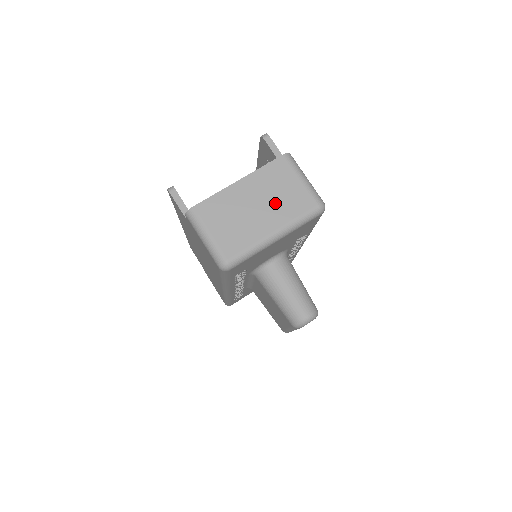
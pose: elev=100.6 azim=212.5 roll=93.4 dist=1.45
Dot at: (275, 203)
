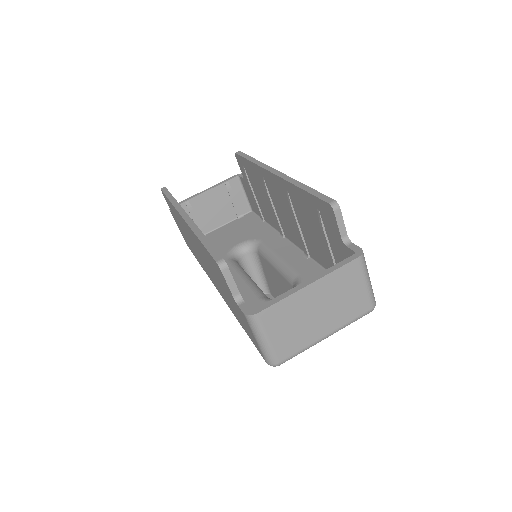
Dot at: (336, 308)
